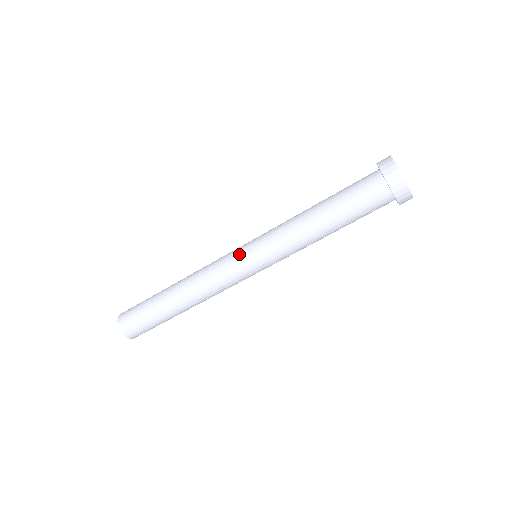
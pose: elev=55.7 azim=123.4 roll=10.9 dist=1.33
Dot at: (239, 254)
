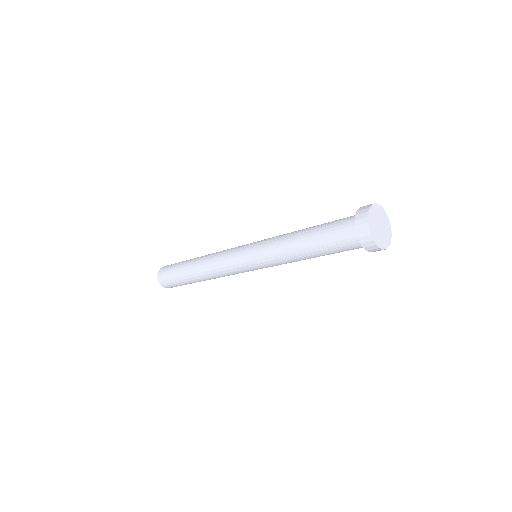
Dot at: (243, 266)
